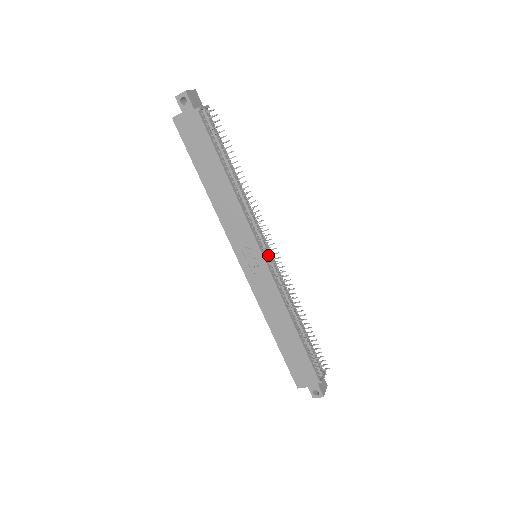
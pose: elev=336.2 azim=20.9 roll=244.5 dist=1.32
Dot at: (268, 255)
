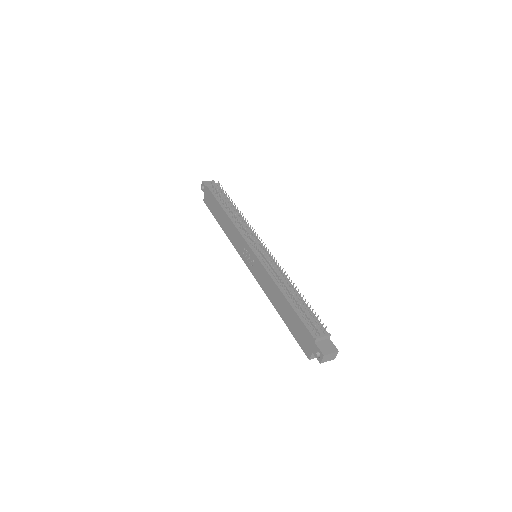
Dot at: (258, 249)
